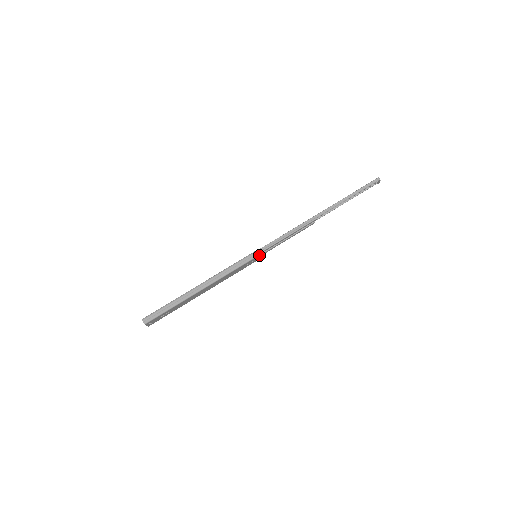
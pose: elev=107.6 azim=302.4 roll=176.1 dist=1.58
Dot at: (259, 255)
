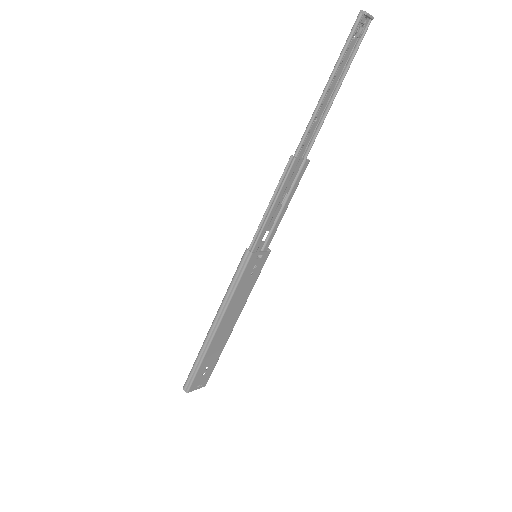
Dot at: (251, 257)
